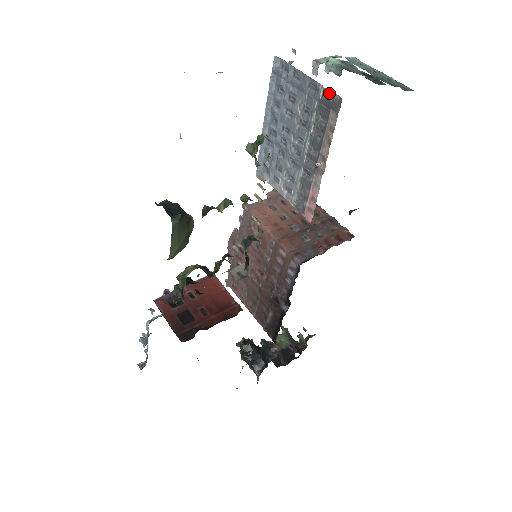
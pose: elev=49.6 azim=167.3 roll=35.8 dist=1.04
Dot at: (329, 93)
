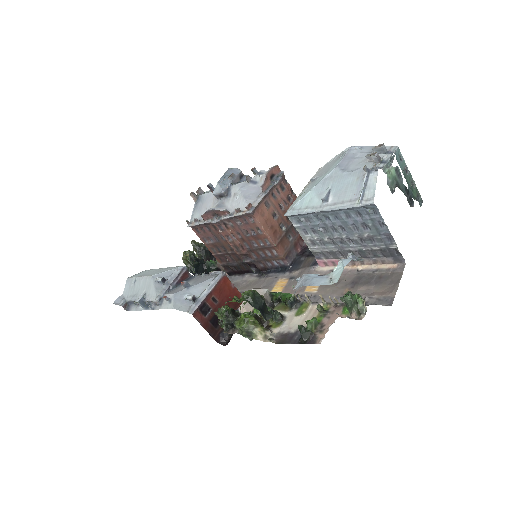
Dot at: (399, 253)
